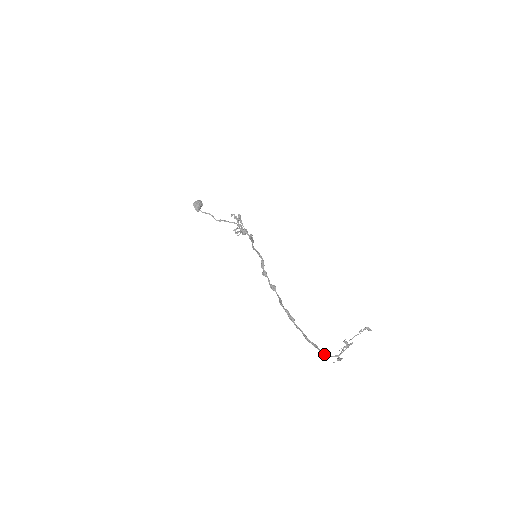
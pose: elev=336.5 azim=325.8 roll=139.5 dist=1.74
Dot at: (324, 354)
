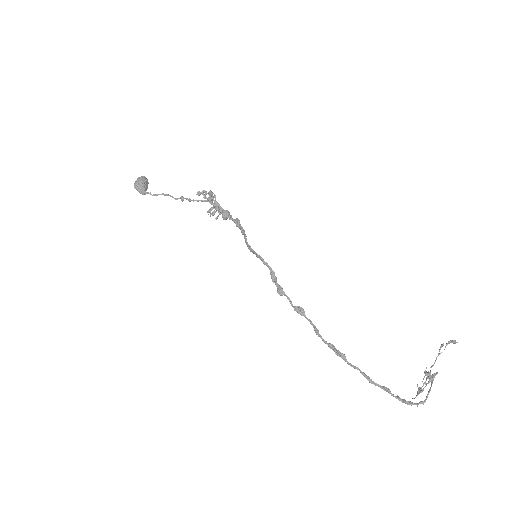
Dot at: (403, 402)
